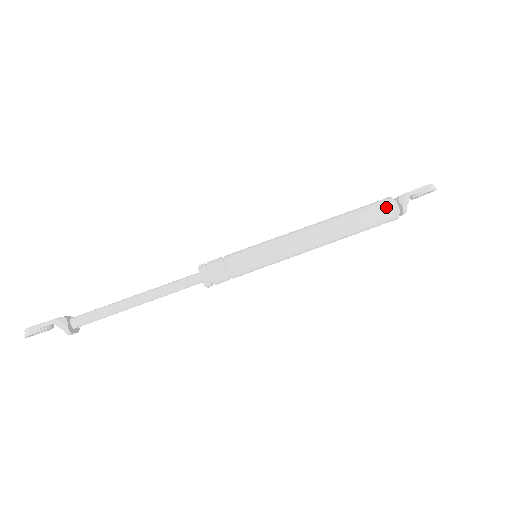
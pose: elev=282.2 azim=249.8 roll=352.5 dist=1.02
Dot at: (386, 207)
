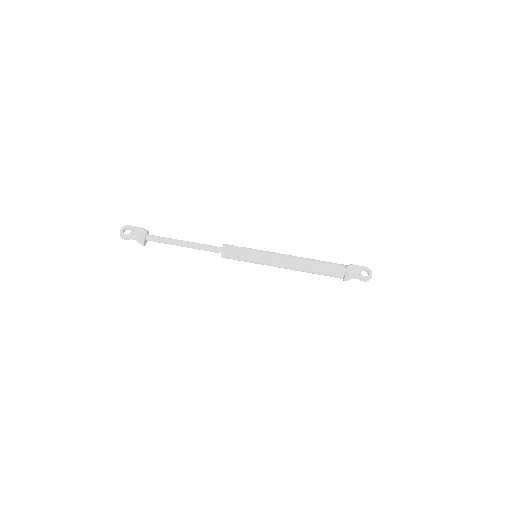
Dot at: (336, 276)
